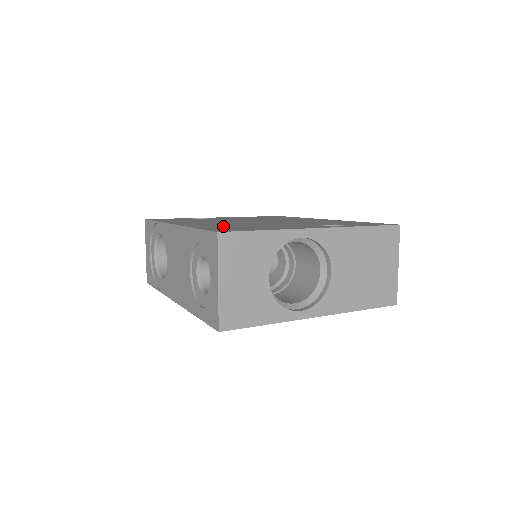
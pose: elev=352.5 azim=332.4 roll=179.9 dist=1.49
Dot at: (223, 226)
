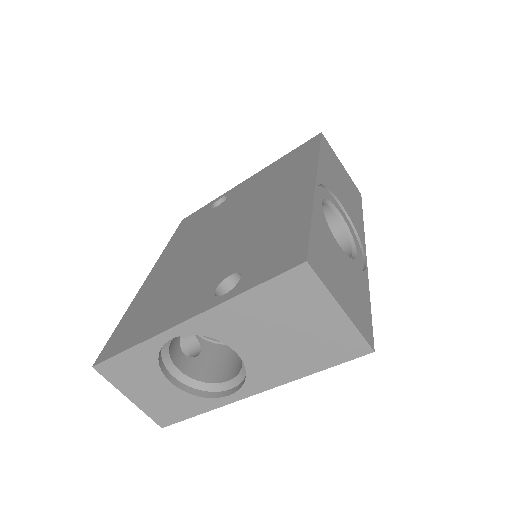
Dot at: (147, 303)
